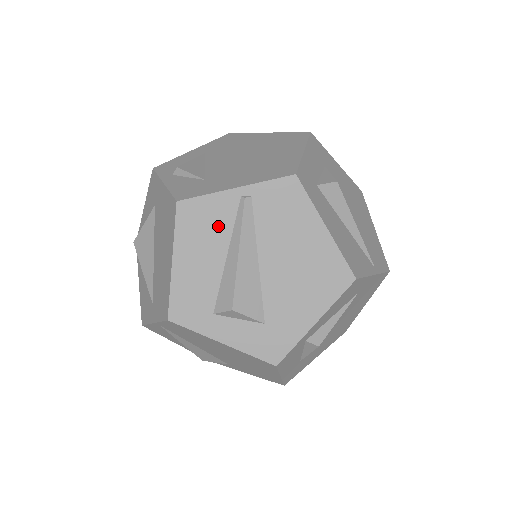
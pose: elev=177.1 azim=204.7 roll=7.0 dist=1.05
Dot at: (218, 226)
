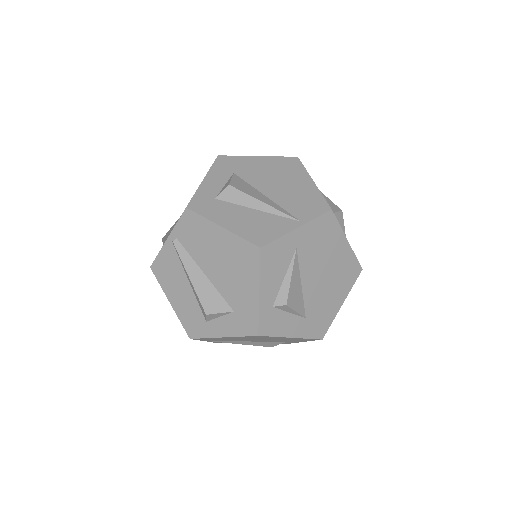
Dot at: (174, 267)
